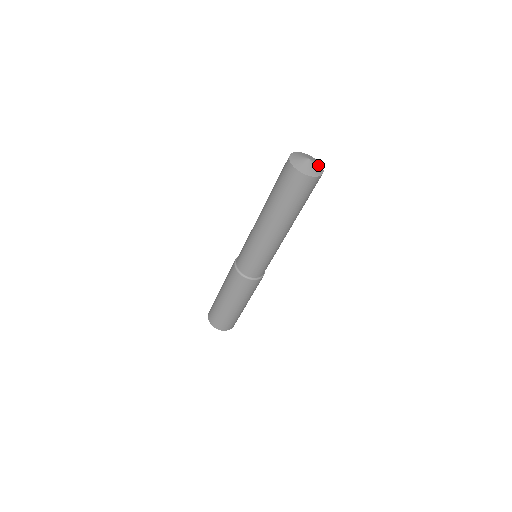
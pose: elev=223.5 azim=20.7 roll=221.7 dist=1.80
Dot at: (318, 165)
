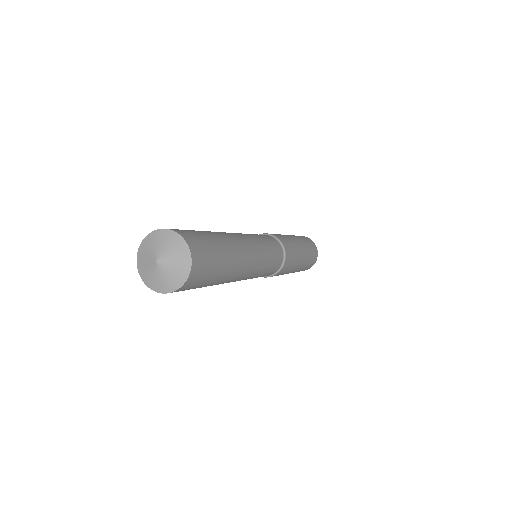
Dot at: (173, 247)
